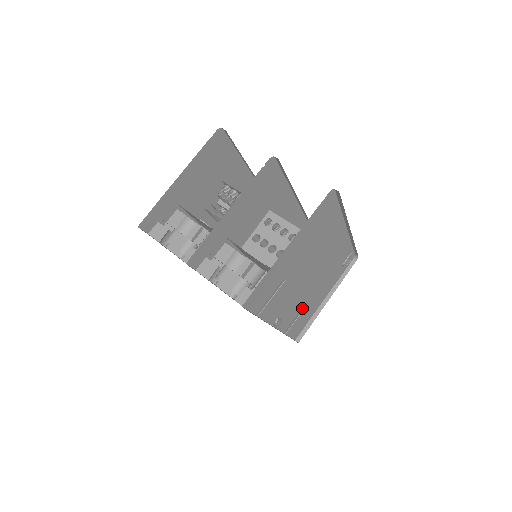
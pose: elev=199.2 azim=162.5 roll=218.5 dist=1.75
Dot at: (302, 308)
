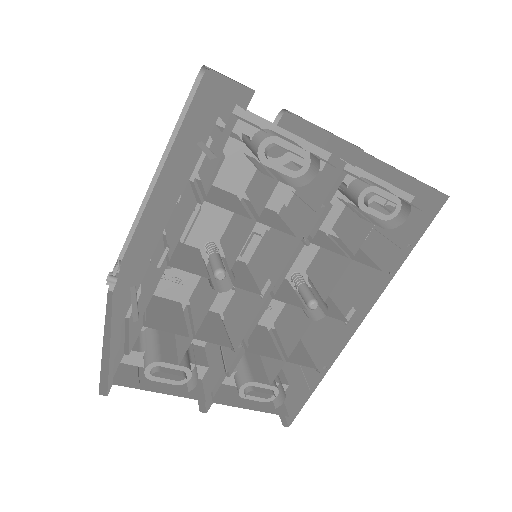
Dot at: (303, 340)
